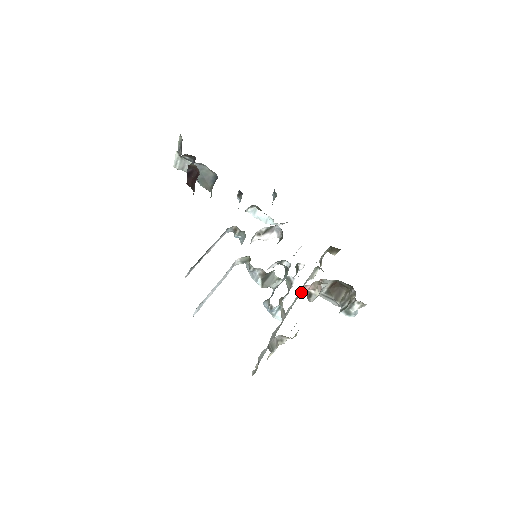
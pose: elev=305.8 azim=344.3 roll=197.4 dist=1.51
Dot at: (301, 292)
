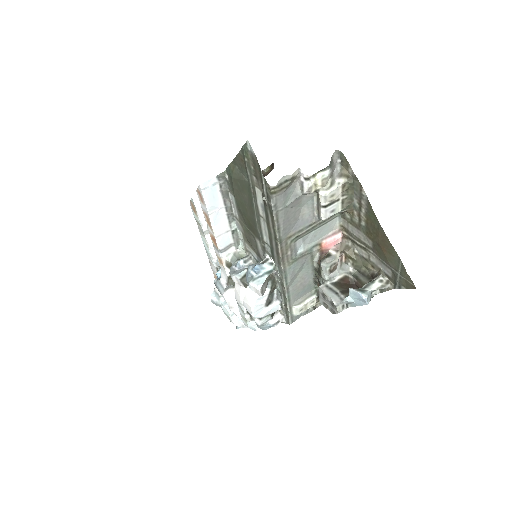
Dot at: (327, 239)
